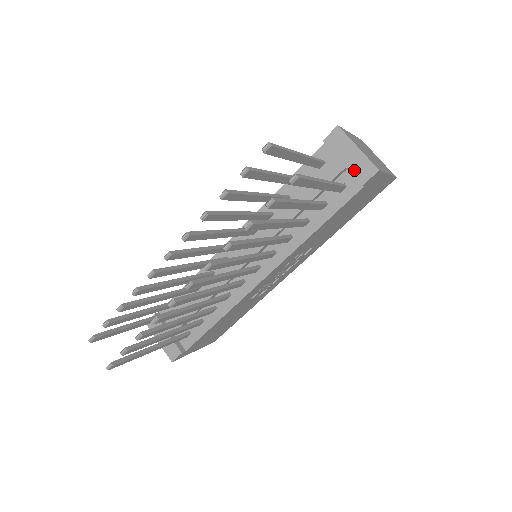
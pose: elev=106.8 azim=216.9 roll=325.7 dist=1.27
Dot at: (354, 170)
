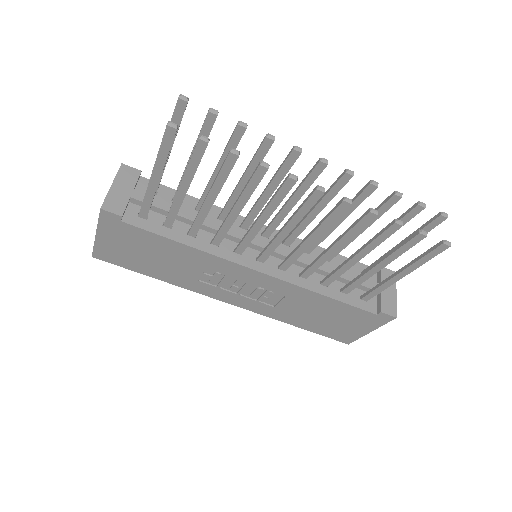
Dot at: (384, 300)
